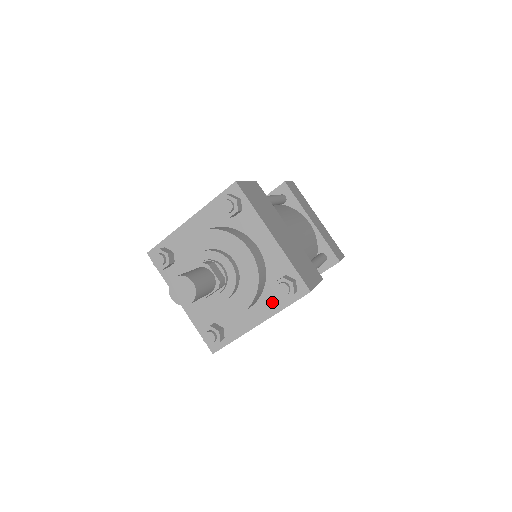
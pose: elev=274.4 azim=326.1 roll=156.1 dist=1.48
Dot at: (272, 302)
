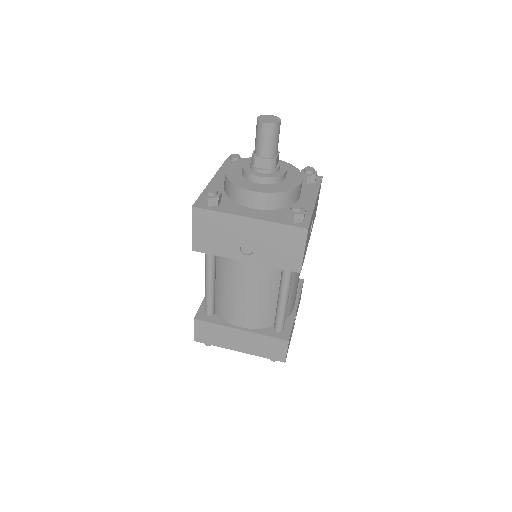
Dot at: (309, 188)
